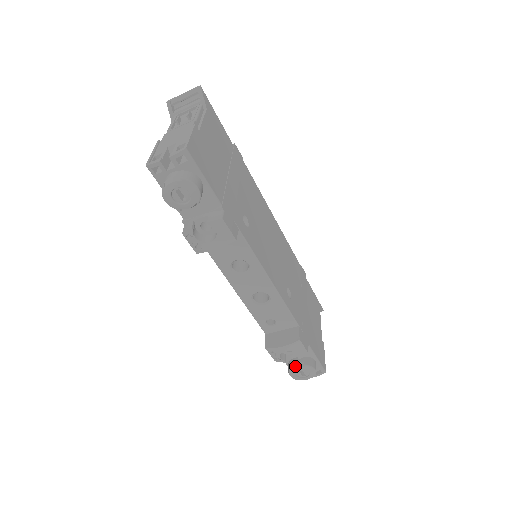
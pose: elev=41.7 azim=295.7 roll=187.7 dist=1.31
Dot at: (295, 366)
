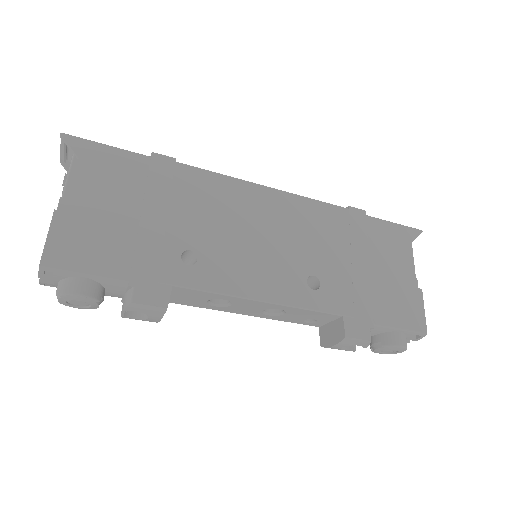
Dot at: (373, 348)
